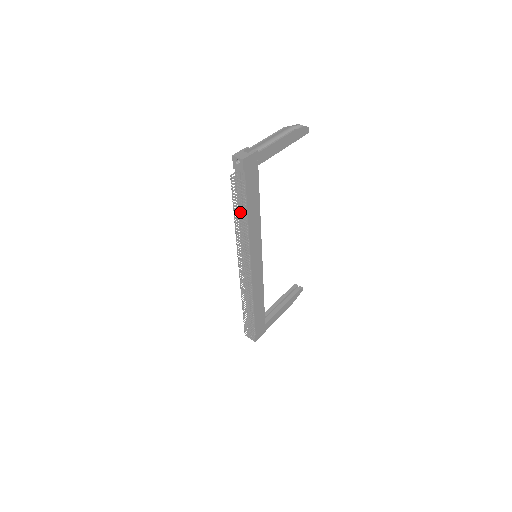
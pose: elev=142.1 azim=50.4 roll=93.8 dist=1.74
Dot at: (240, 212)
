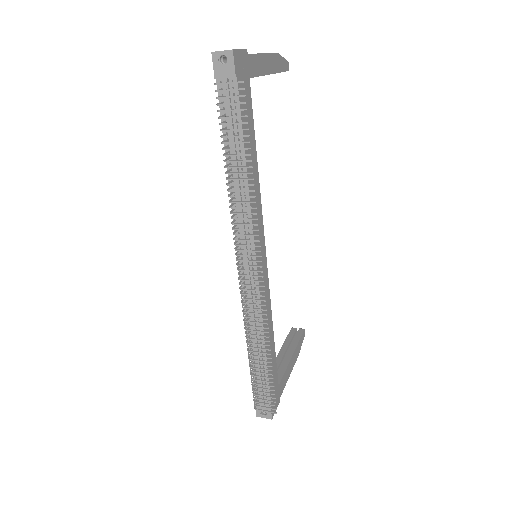
Dot at: (230, 165)
